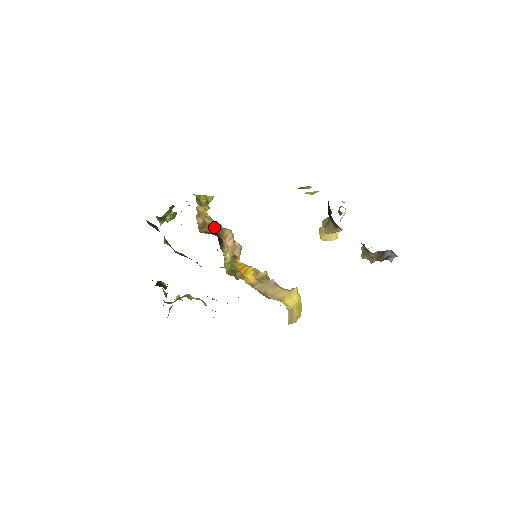
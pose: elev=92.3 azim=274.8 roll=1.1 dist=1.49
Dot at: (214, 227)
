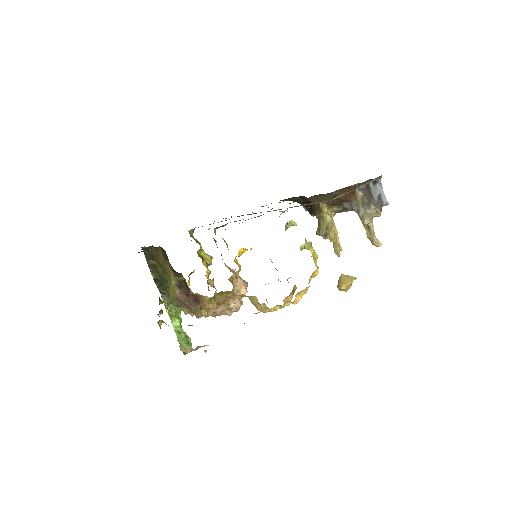
Dot at: occluded
